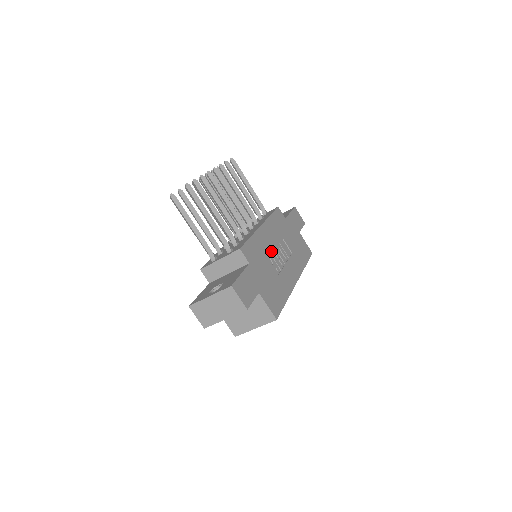
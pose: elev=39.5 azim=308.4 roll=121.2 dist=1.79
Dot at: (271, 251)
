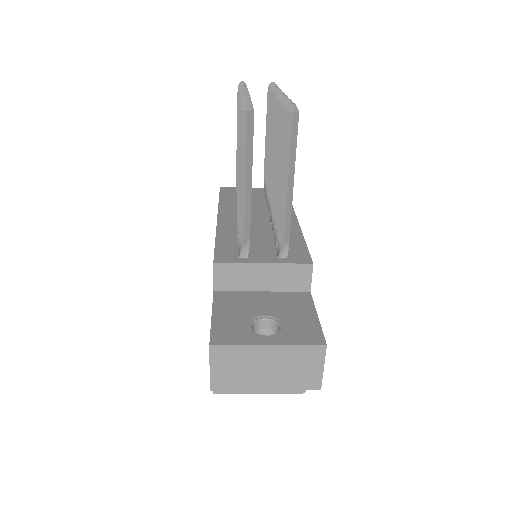
Dot at: occluded
